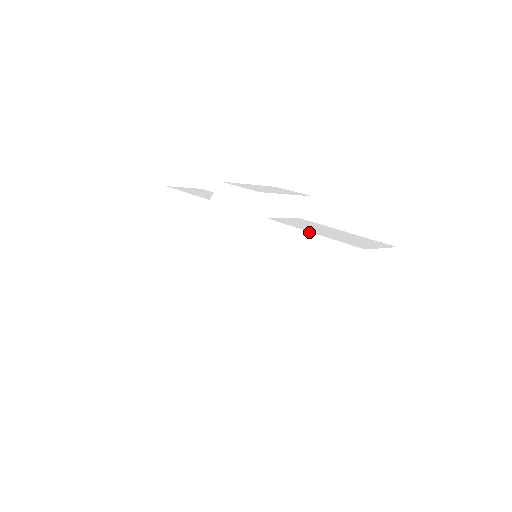
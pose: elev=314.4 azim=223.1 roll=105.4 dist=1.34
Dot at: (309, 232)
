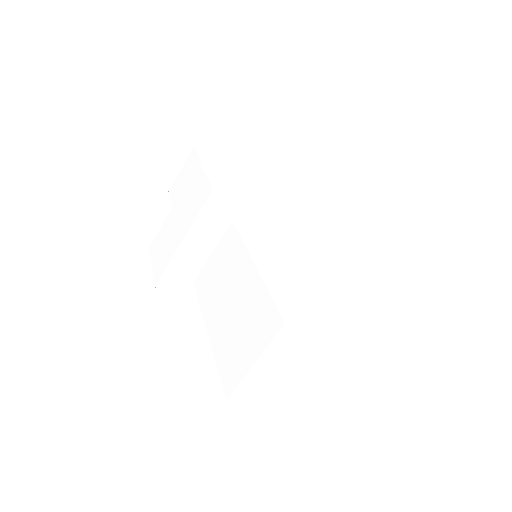
Dot at: (253, 263)
